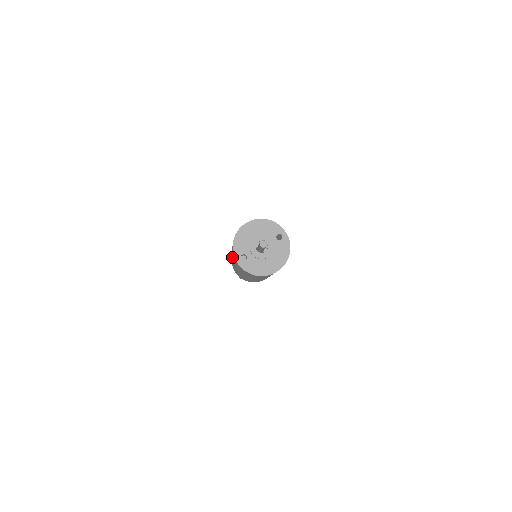
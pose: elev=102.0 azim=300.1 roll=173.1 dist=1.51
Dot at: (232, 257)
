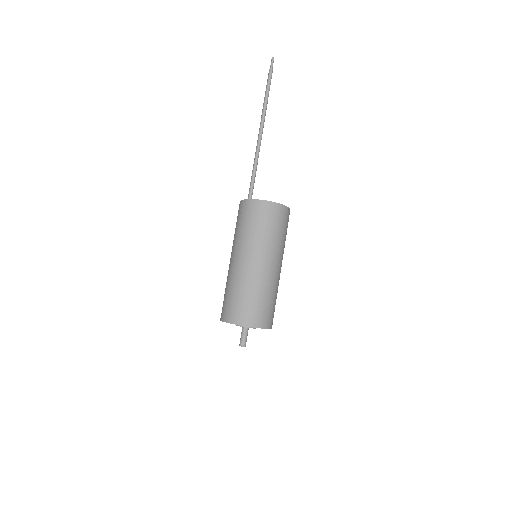
Dot at: (230, 271)
